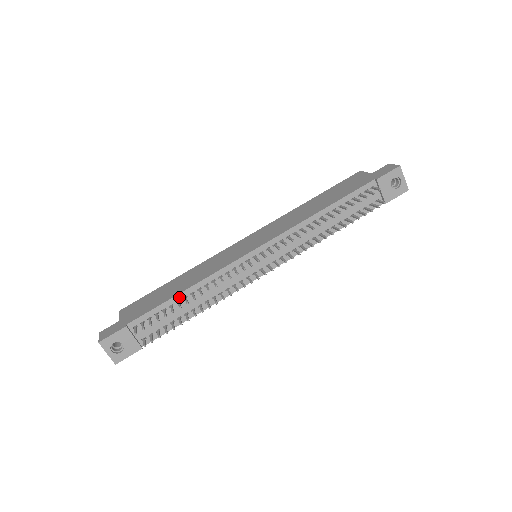
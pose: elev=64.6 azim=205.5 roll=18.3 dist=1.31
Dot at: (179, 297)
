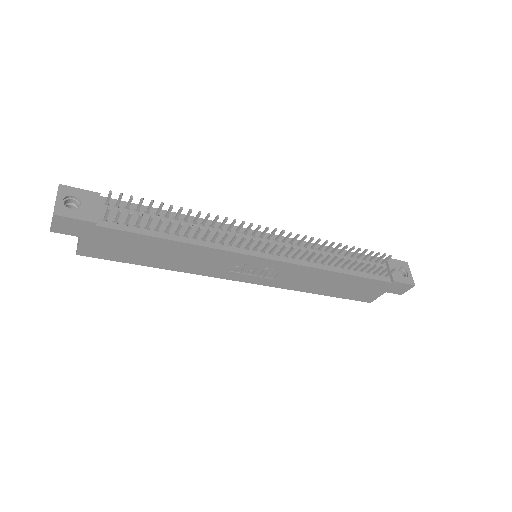
Dot at: (170, 214)
